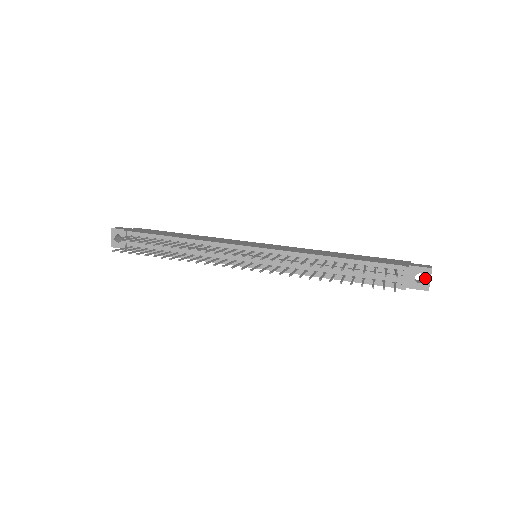
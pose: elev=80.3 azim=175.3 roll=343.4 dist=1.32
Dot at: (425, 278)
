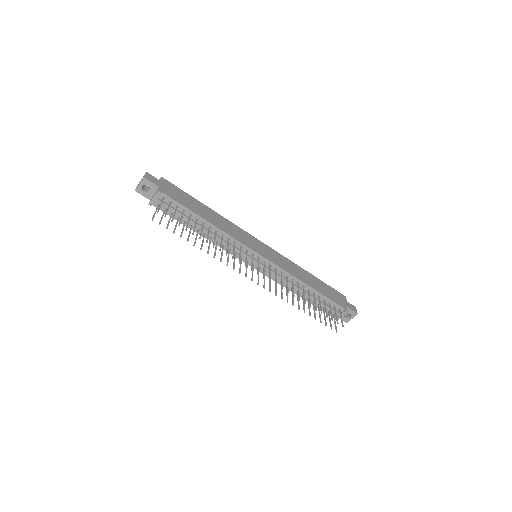
Dot at: (350, 317)
